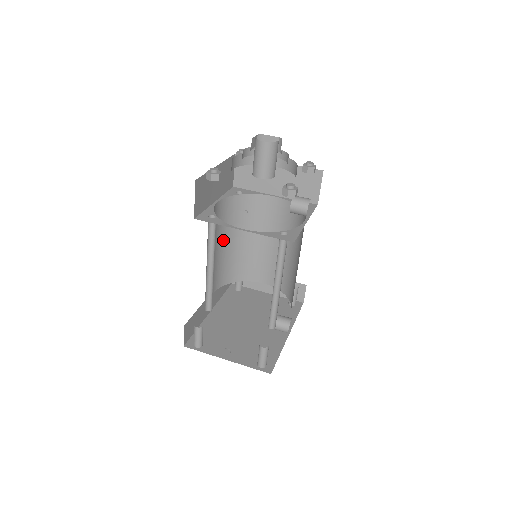
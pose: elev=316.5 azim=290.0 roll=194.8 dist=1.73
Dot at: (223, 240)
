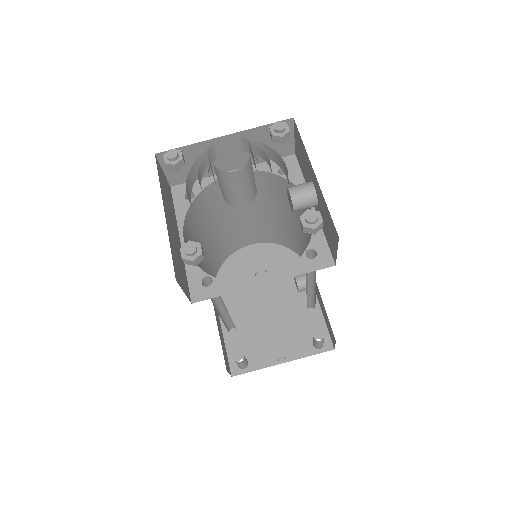
Dot at: occluded
